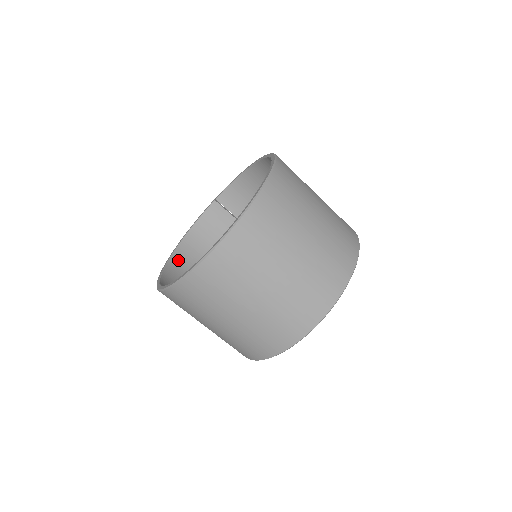
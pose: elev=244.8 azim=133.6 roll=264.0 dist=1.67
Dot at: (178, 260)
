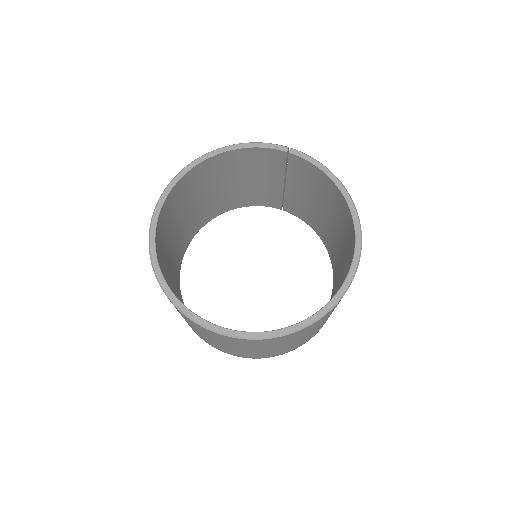
Dot at: (196, 172)
